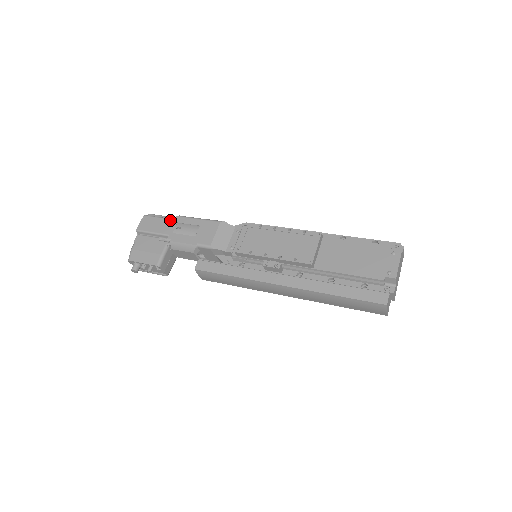
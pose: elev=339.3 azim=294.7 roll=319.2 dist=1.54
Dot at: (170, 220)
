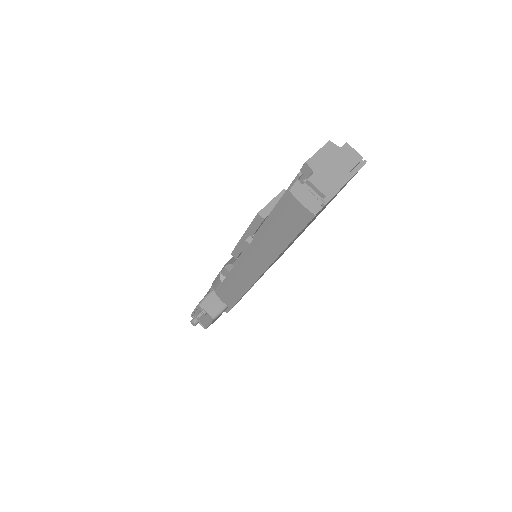
Dot at: occluded
